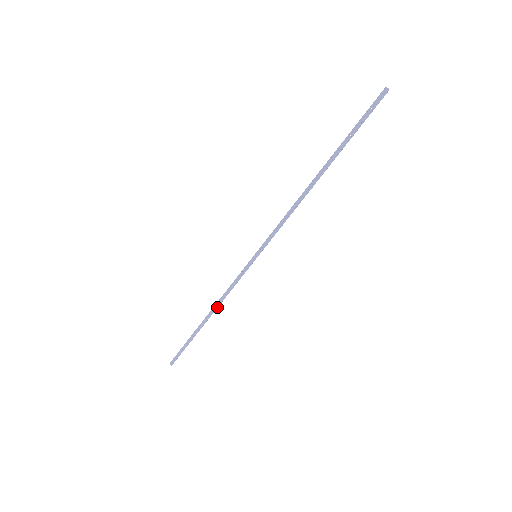
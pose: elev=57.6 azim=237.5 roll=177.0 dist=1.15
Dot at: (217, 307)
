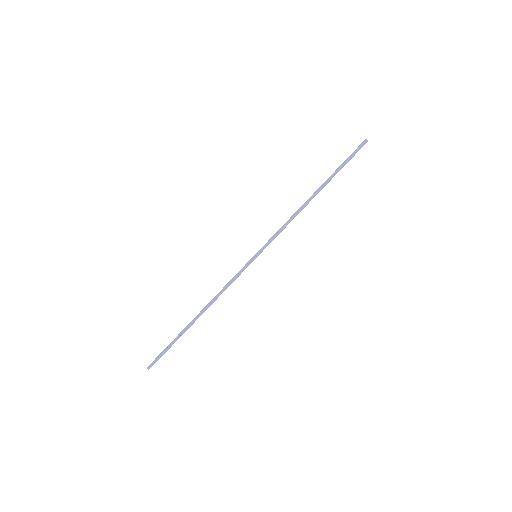
Dot at: occluded
